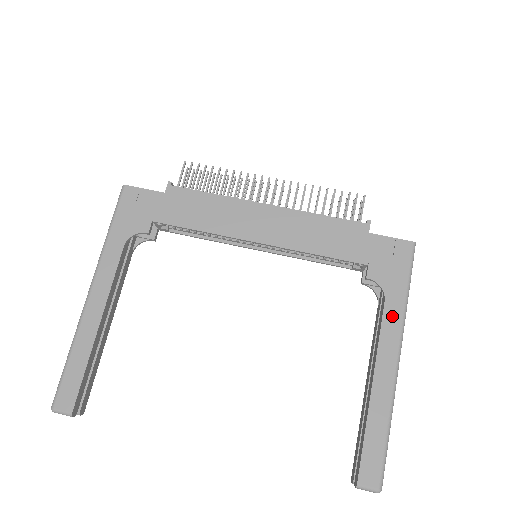
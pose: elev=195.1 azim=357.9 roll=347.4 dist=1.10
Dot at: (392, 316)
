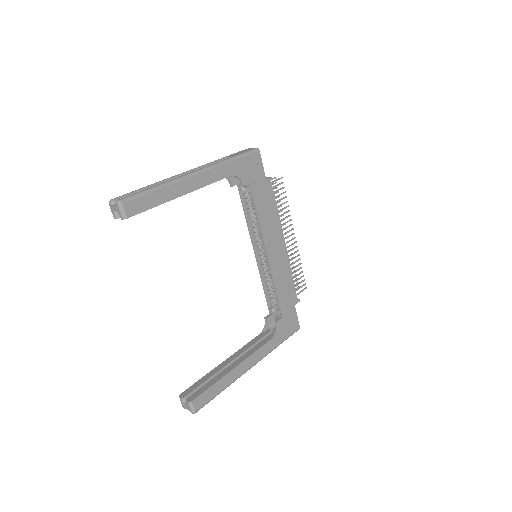
Dot at: (268, 347)
